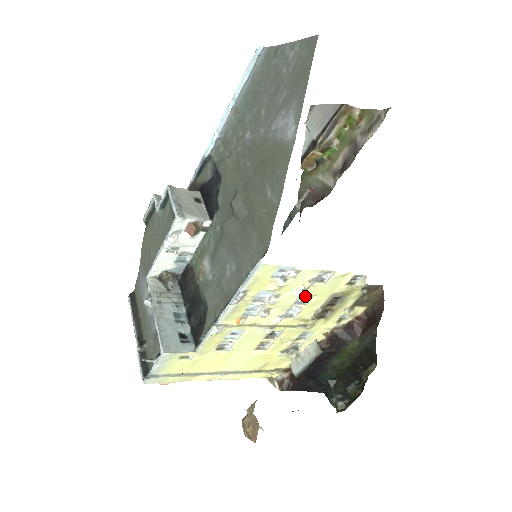
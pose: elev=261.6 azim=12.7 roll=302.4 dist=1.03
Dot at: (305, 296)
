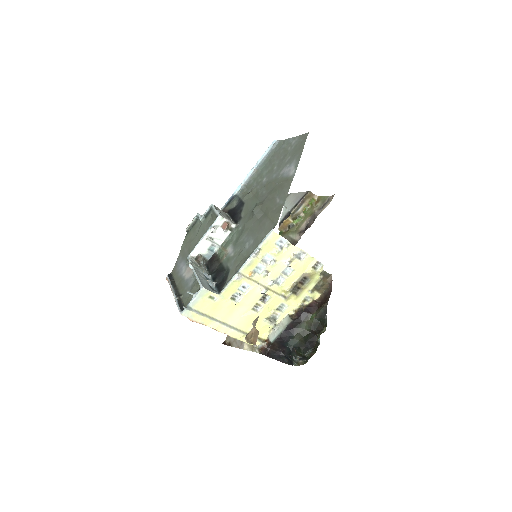
Dot at: (288, 270)
